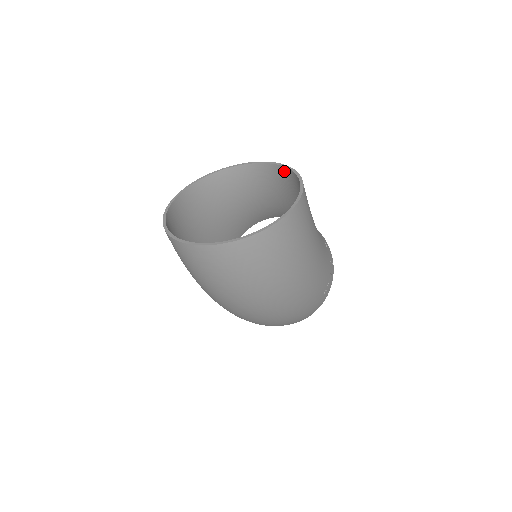
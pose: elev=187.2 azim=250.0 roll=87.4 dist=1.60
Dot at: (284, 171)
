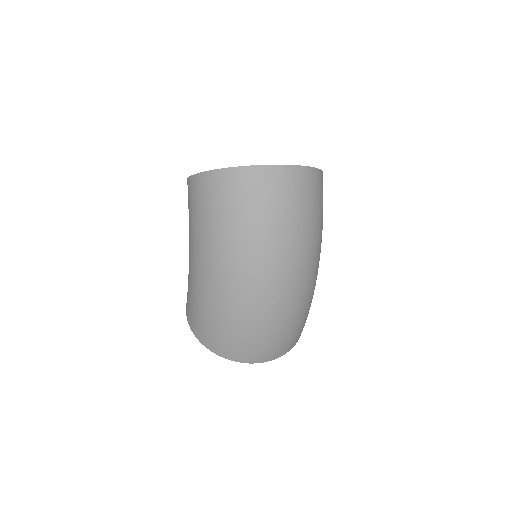
Dot at: occluded
